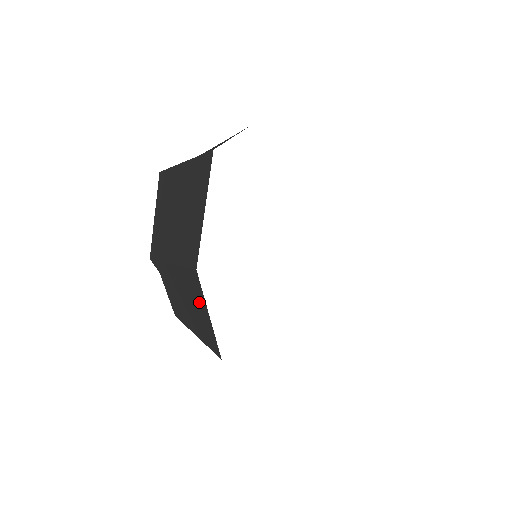
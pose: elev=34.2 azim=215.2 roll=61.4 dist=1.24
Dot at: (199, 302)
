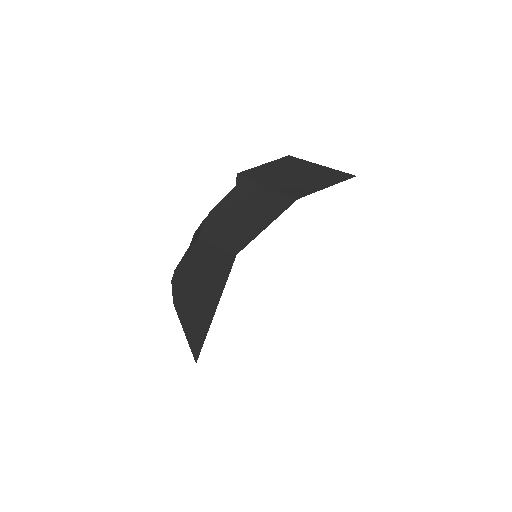
Dot at: (268, 215)
